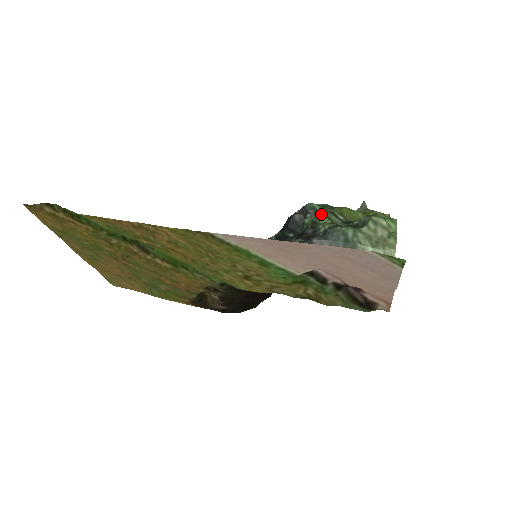
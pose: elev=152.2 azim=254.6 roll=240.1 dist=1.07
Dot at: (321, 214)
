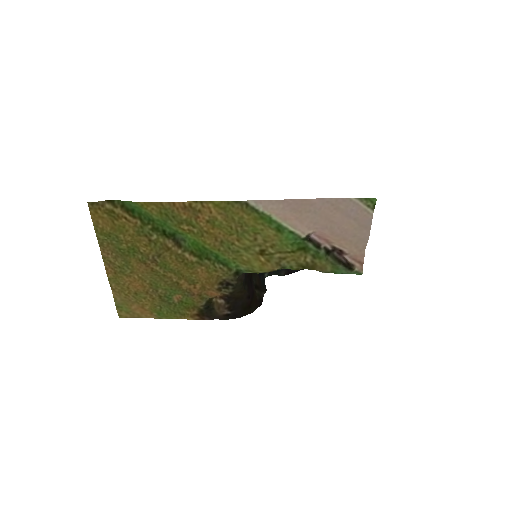
Dot at: occluded
